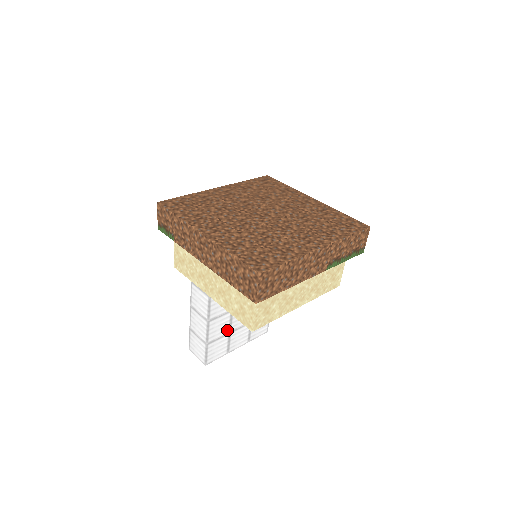
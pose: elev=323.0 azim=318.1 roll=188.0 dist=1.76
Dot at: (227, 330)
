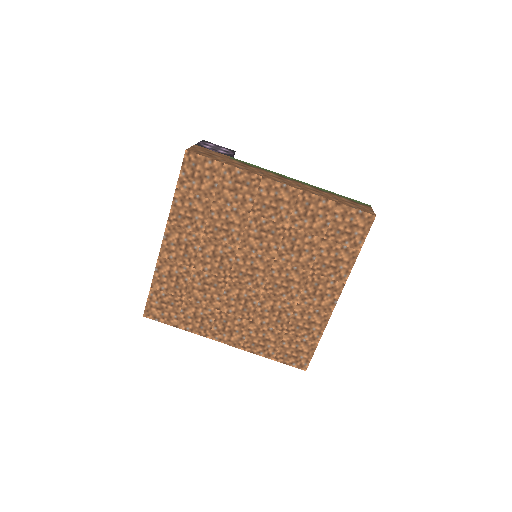
Dot at: occluded
